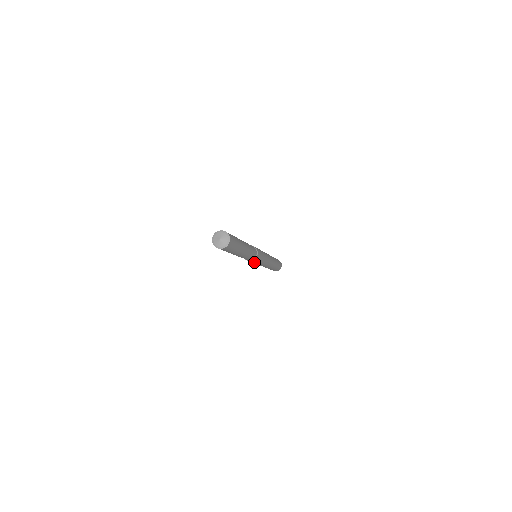
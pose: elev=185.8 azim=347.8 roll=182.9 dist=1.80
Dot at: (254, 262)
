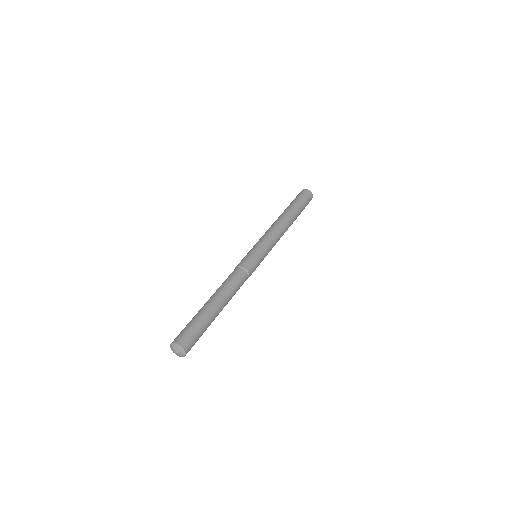
Dot at: occluded
